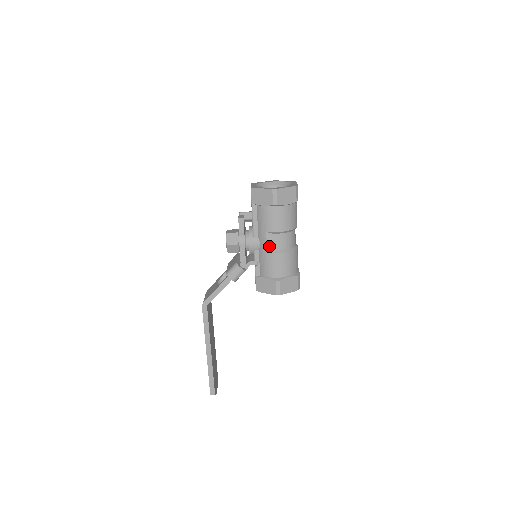
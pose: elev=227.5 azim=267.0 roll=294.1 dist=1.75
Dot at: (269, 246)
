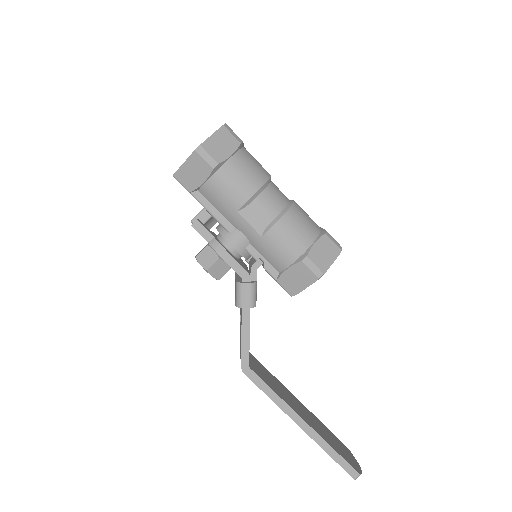
Dot at: (256, 226)
